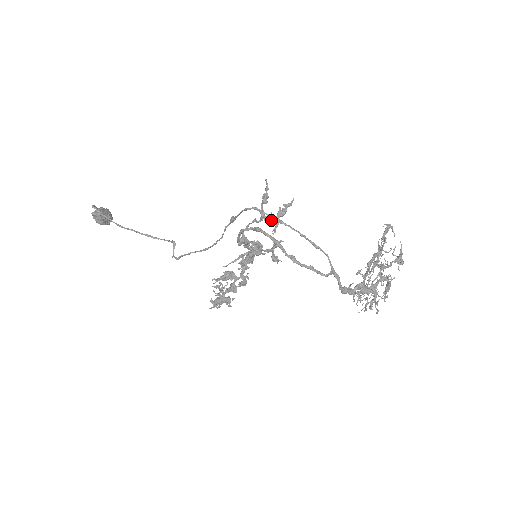
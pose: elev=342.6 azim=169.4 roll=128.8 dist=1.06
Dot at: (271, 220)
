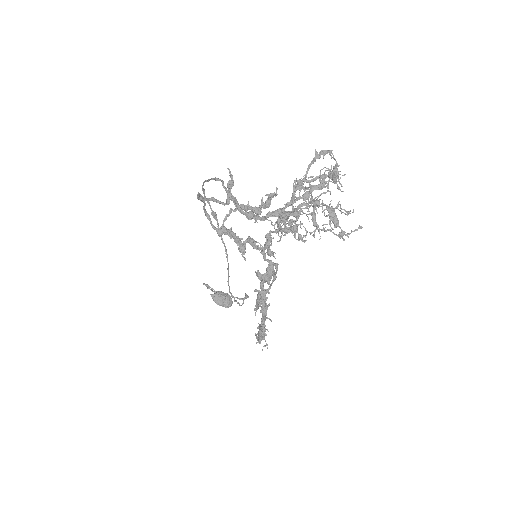
Dot at: (252, 210)
